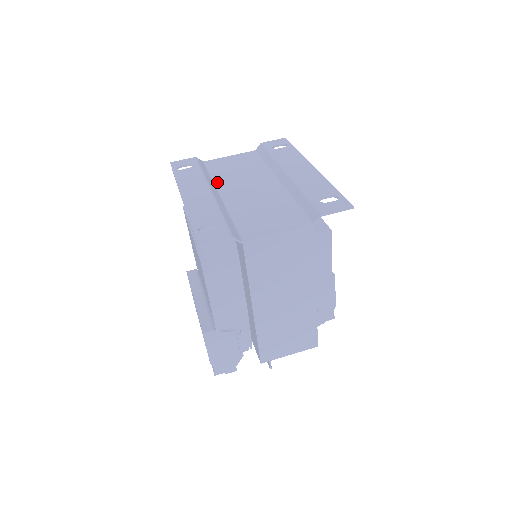
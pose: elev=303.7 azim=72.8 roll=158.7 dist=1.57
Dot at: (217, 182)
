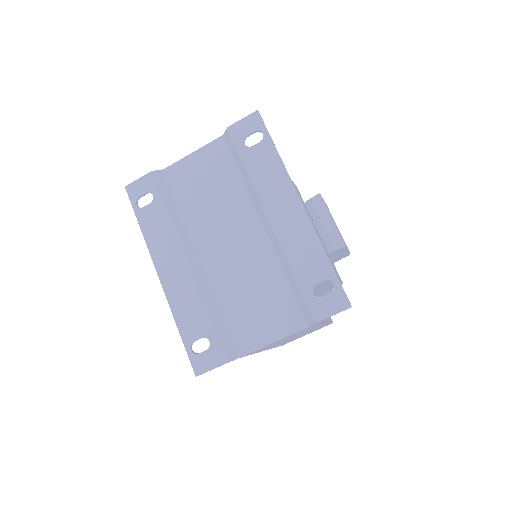
Dot at: (190, 227)
